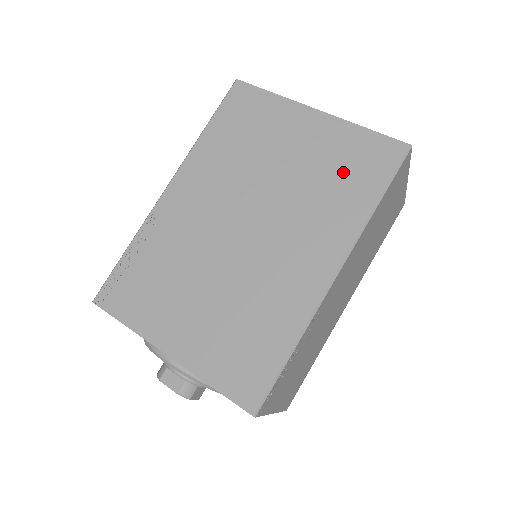
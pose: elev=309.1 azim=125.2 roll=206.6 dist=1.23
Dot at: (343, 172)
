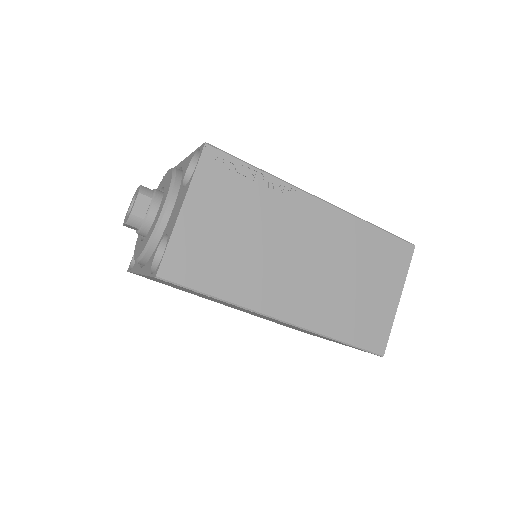
Dot at: occluded
